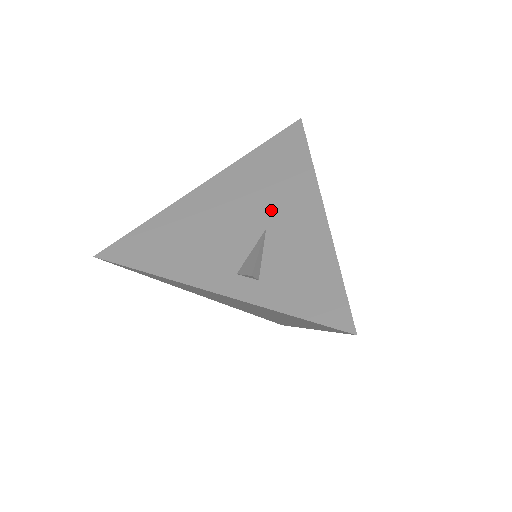
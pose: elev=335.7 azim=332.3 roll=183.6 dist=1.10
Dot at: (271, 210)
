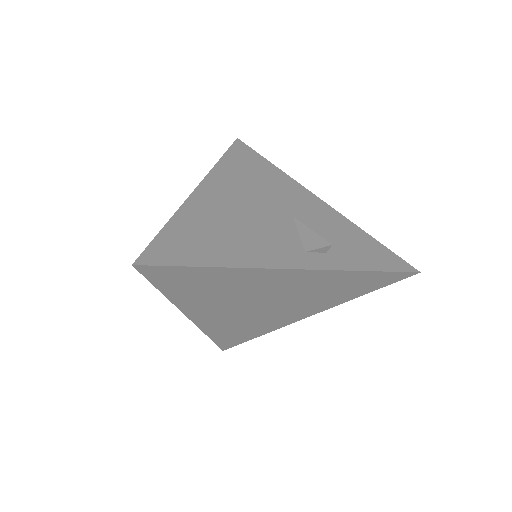
Dot at: (283, 203)
